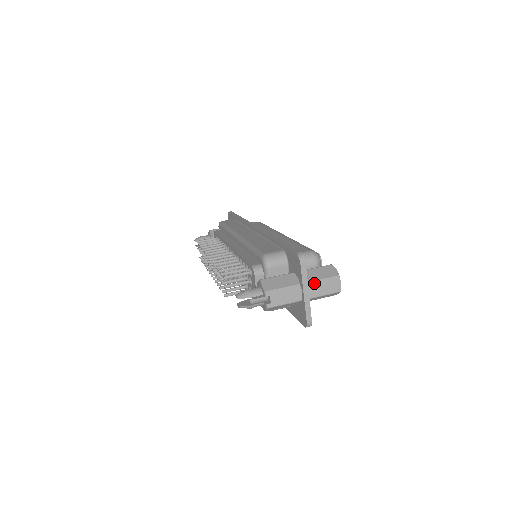
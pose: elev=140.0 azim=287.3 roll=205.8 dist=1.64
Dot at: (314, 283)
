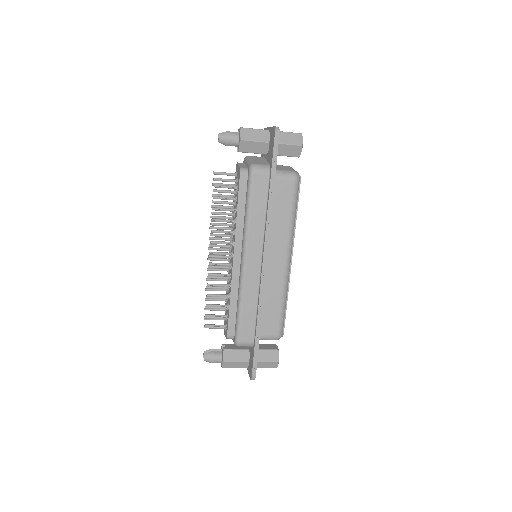
Dot at: occluded
